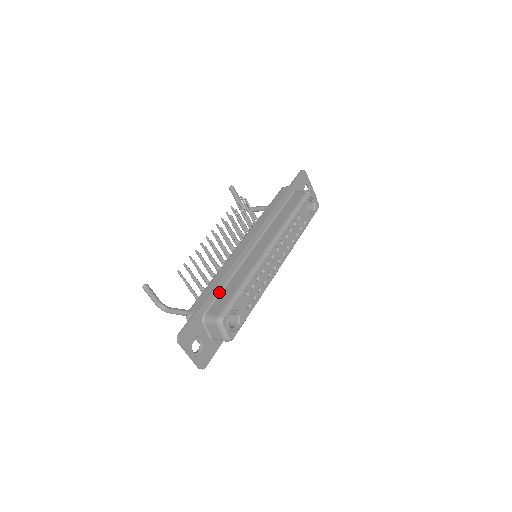
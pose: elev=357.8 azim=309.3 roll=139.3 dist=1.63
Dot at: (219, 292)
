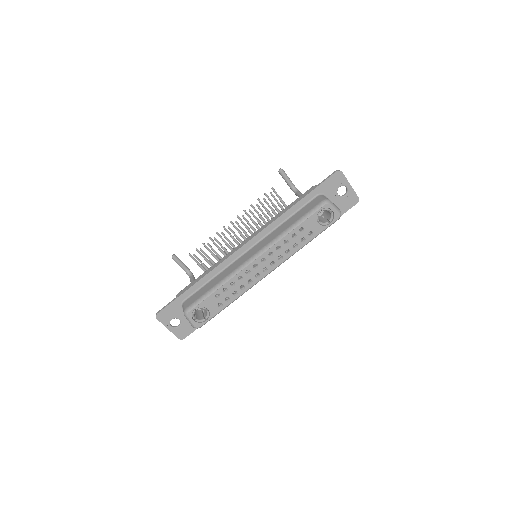
Dot at: (201, 286)
